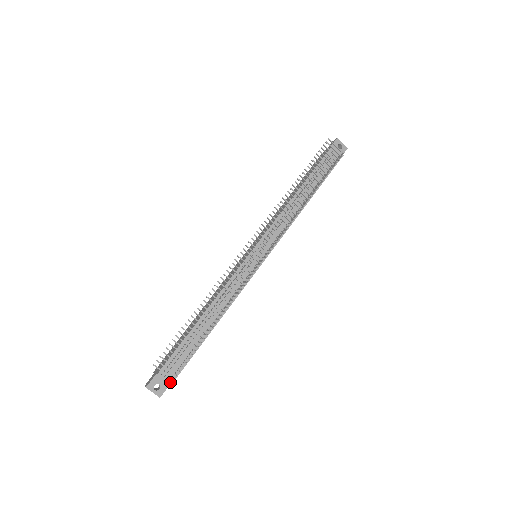
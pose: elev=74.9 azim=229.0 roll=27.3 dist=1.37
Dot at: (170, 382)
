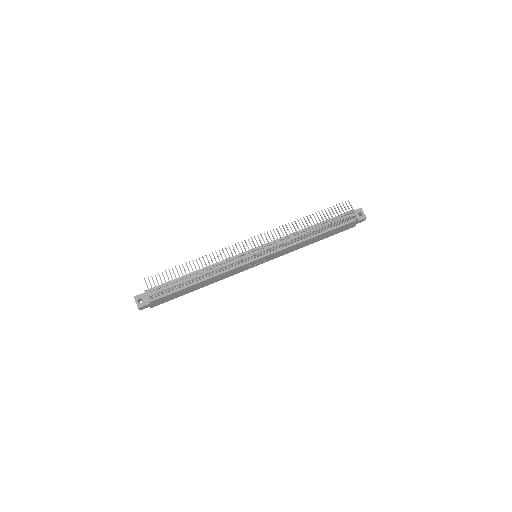
Dot at: (149, 300)
